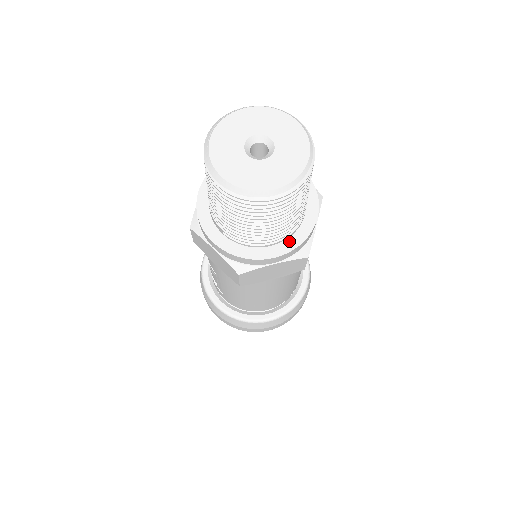
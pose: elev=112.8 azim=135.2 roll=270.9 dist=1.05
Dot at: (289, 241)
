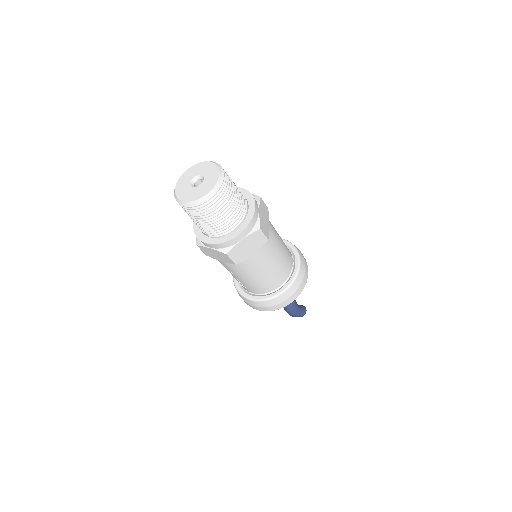
Dot at: (243, 224)
